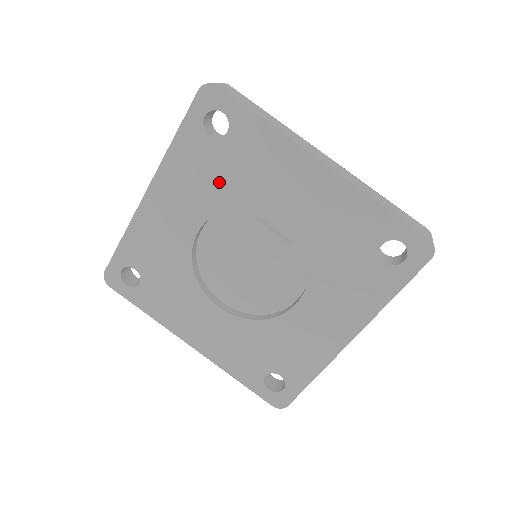
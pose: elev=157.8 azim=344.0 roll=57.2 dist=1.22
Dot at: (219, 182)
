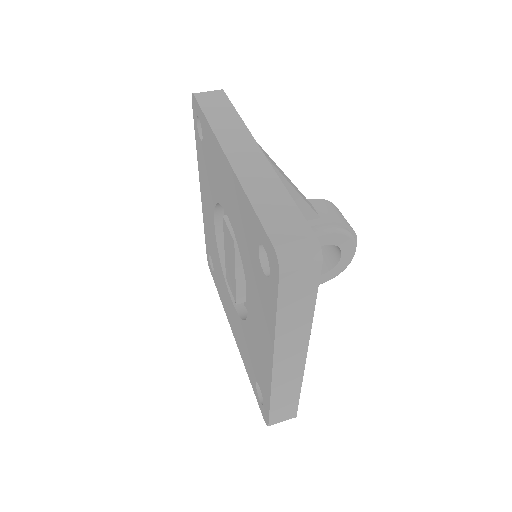
Dot at: (210, 180)
